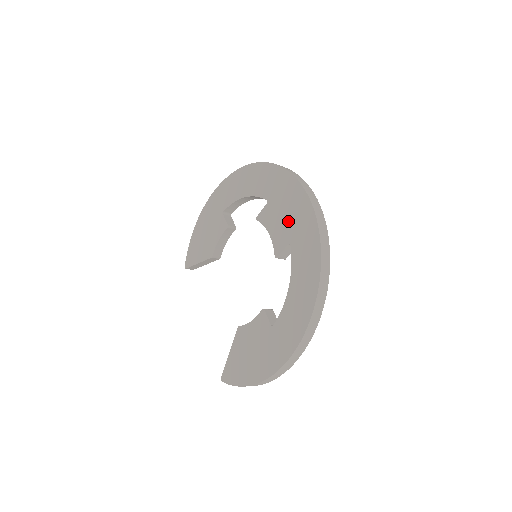
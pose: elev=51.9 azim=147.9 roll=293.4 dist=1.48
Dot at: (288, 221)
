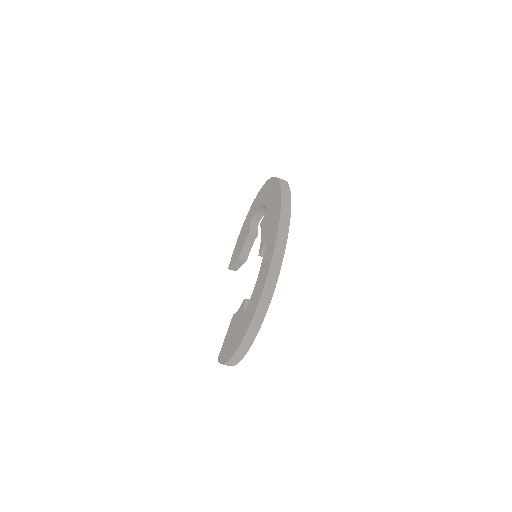
Dot at: (269, 224)
